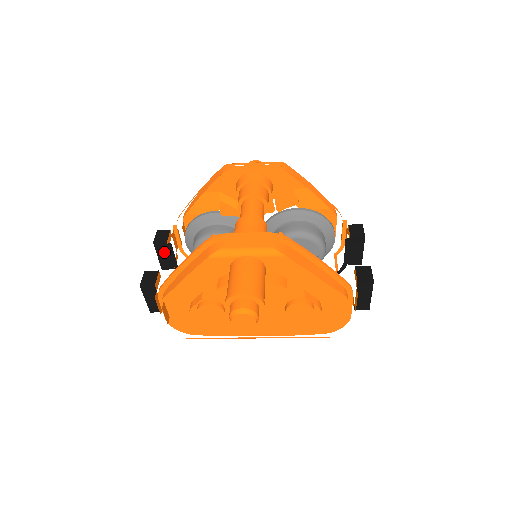
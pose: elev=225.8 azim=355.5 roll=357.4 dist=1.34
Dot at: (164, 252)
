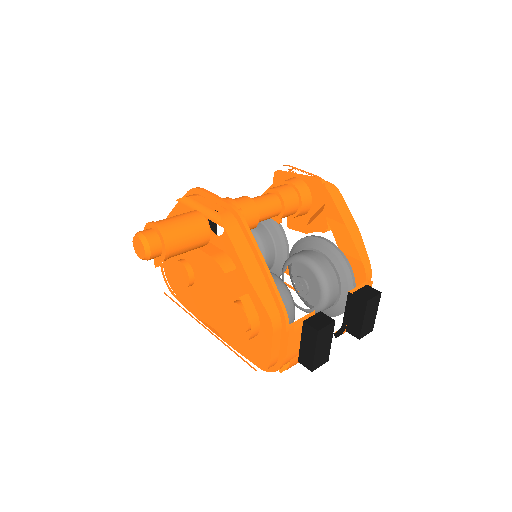
Dot at: (211, 224)
